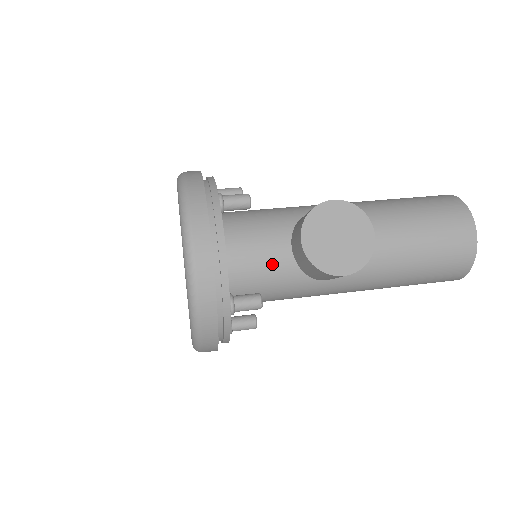
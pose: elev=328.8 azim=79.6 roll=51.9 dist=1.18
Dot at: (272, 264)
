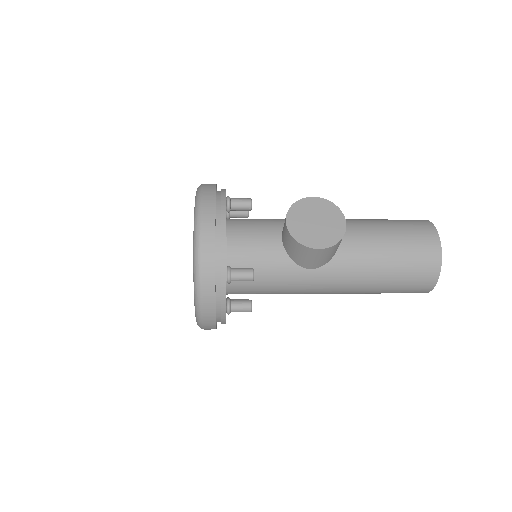
Dot at: (265, 249)
